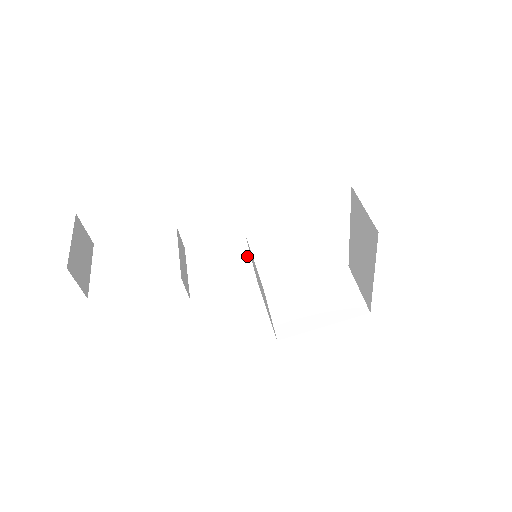
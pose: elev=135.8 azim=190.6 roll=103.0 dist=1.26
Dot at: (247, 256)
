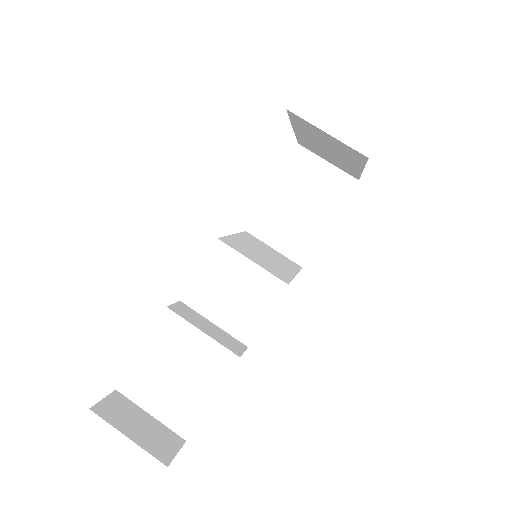
Dot at: (249, 264)
